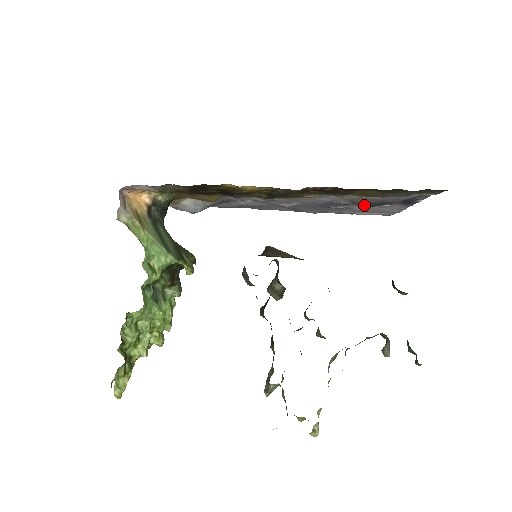
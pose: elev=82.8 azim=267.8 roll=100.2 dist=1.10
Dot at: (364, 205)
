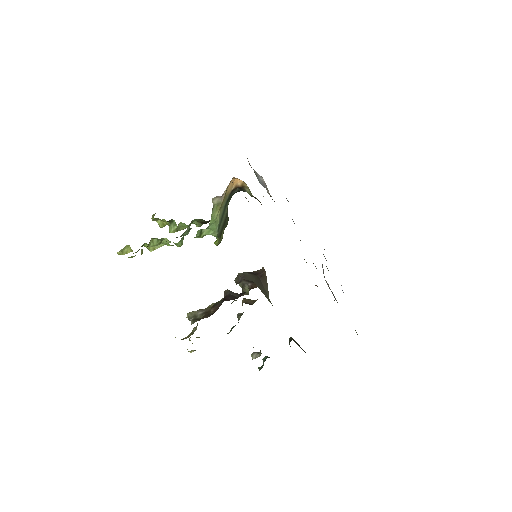
Dot at: occluded
